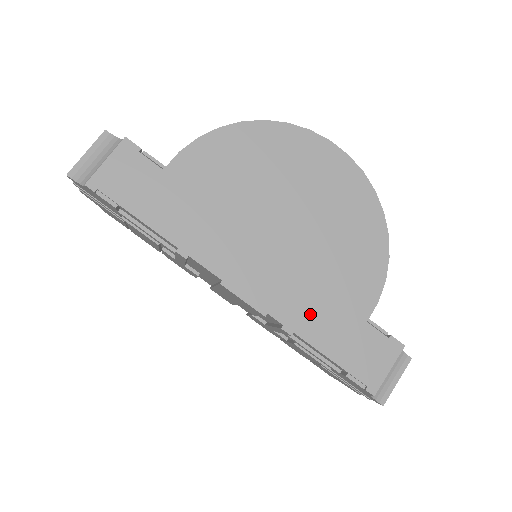
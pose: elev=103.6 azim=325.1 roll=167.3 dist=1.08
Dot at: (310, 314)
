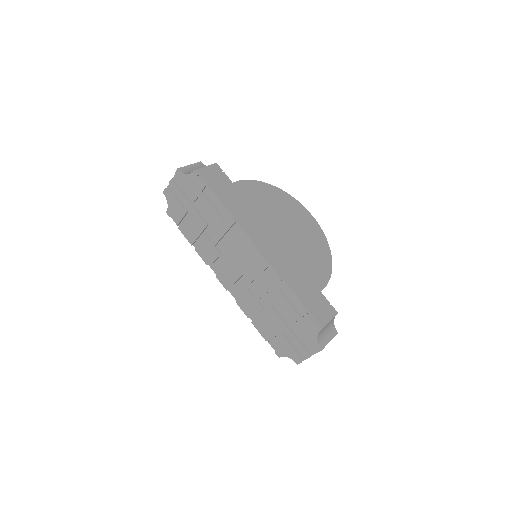
Dot at: (292, 275)
